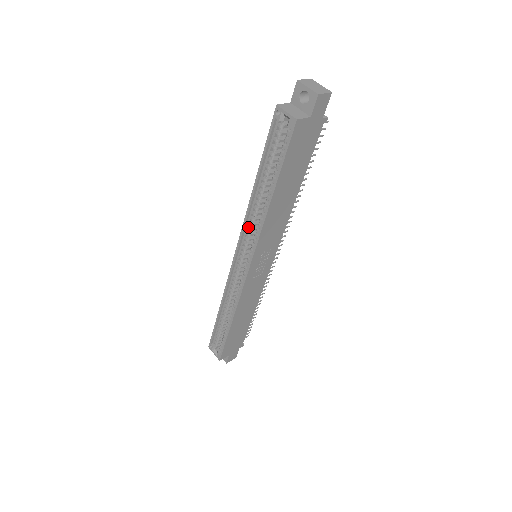
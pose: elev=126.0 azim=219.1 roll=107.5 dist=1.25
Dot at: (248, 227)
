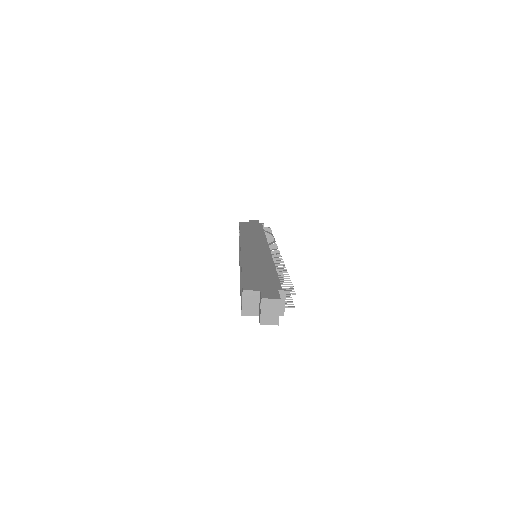
Dot at: occluded
